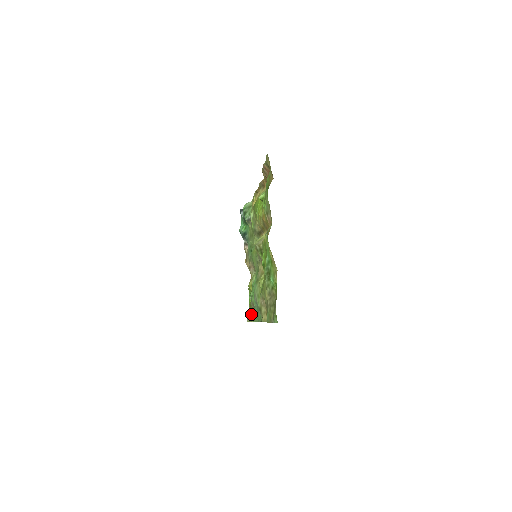
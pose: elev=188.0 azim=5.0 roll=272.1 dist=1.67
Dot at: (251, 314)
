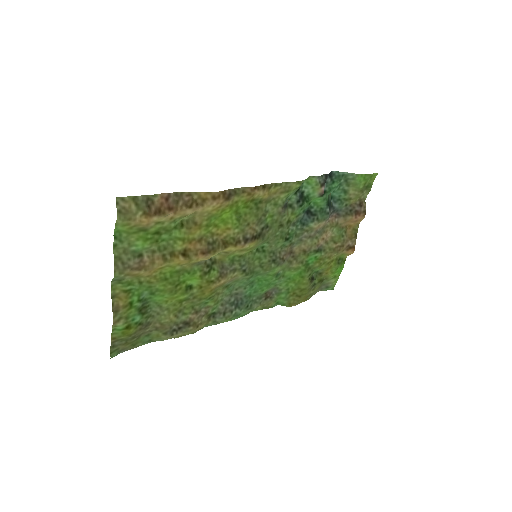
Dot at: (316, 289)
